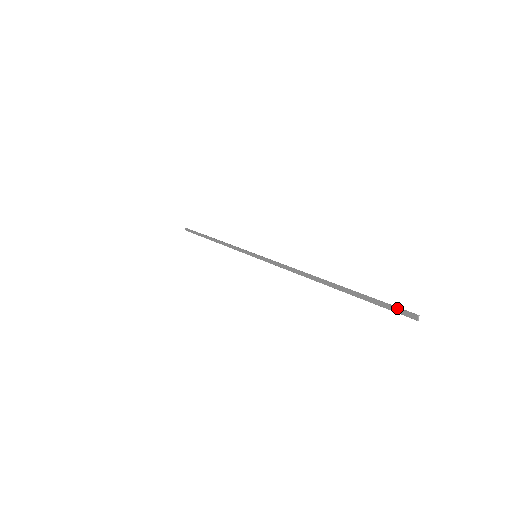
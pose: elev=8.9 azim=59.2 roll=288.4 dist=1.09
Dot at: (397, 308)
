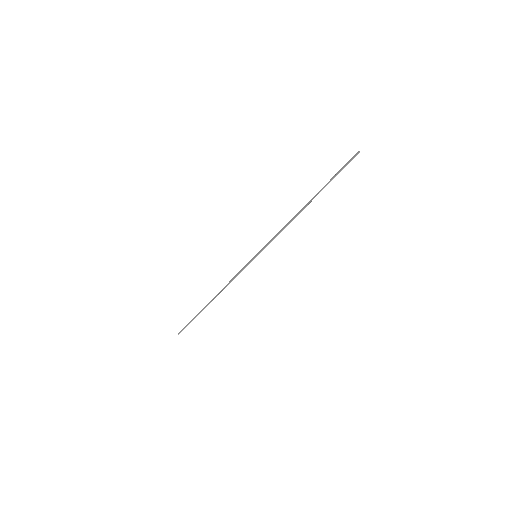
Dot at: (349, 161)
